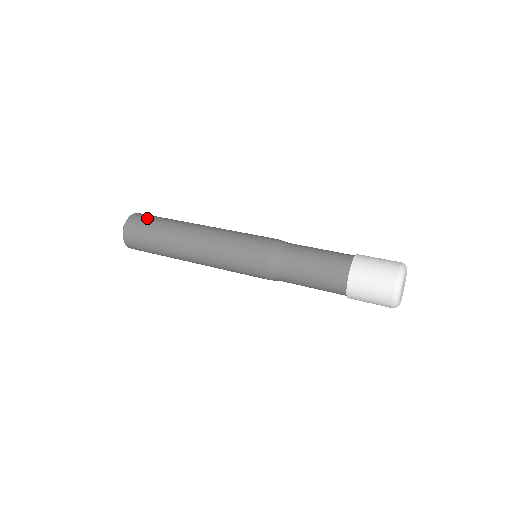
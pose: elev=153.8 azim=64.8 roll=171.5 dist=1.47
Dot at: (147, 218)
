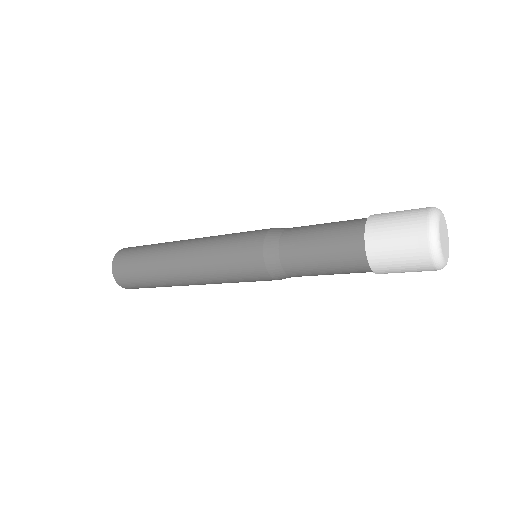
Dot at: (131, 252)
